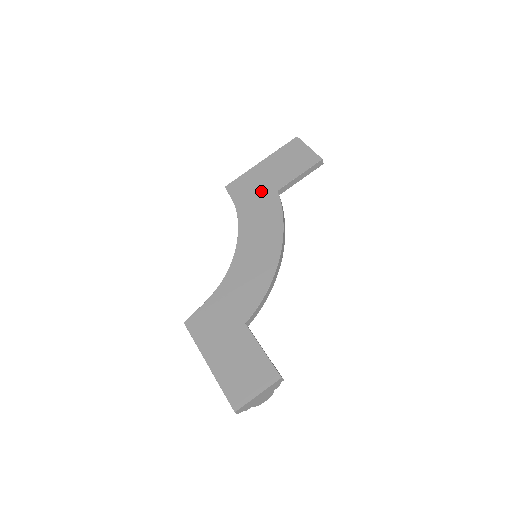
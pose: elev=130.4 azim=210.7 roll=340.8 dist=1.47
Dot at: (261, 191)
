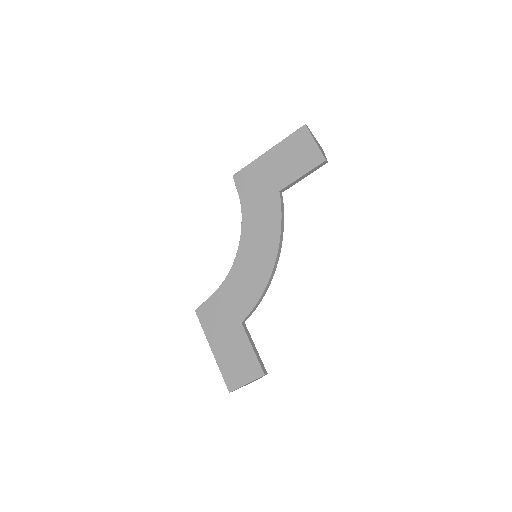
Dot at: (264, 188)
